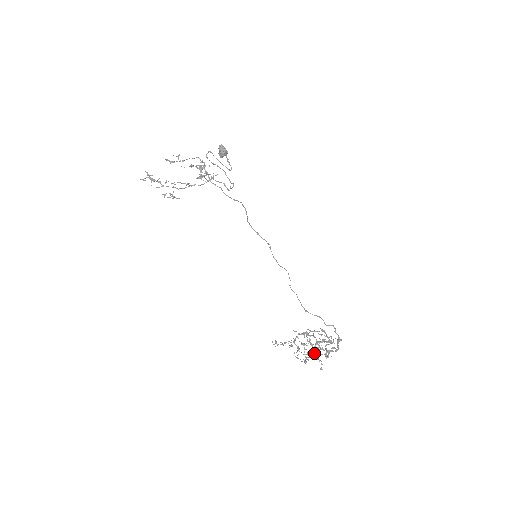
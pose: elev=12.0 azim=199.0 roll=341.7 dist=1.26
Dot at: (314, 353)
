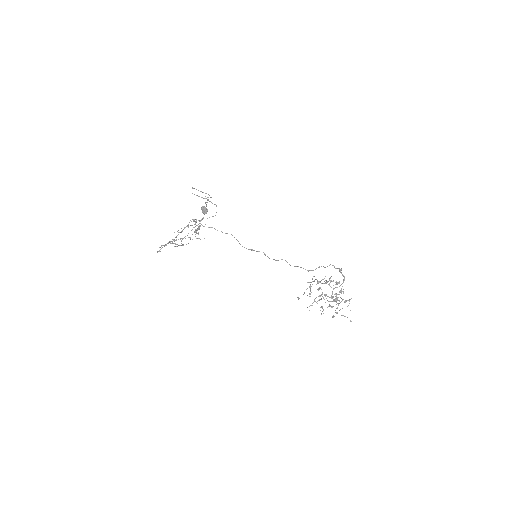
Dot at: occluded
